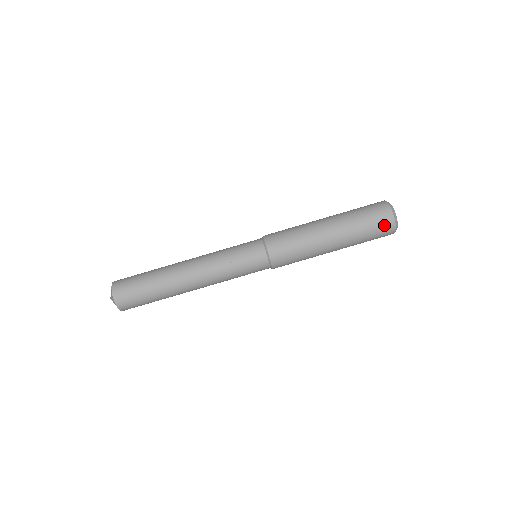
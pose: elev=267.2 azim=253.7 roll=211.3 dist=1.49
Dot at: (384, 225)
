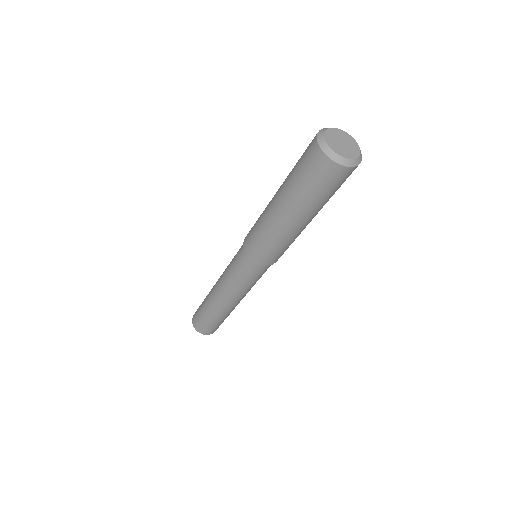
Dot at: (330, 175)
